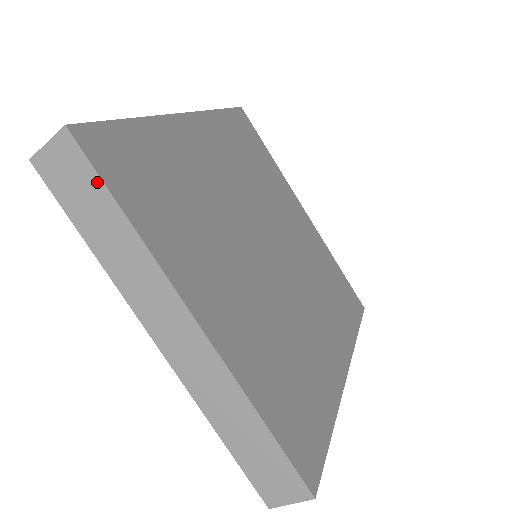
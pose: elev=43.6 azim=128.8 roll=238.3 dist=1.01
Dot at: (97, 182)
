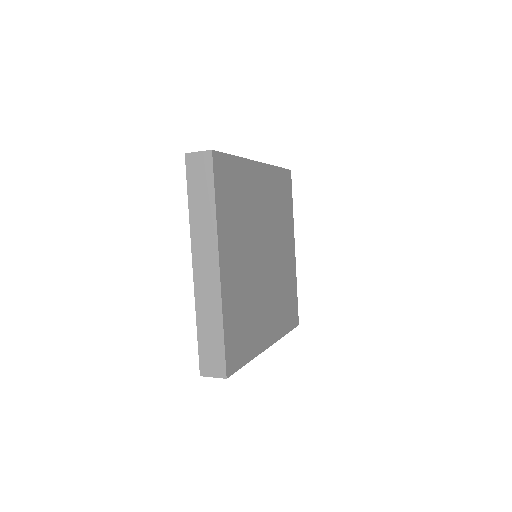
Dot at: (211, 181)
